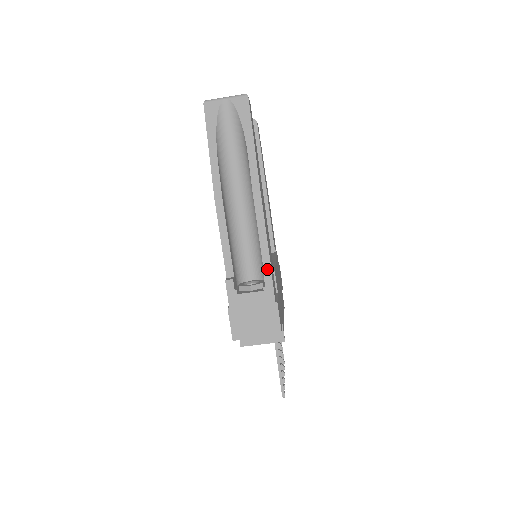
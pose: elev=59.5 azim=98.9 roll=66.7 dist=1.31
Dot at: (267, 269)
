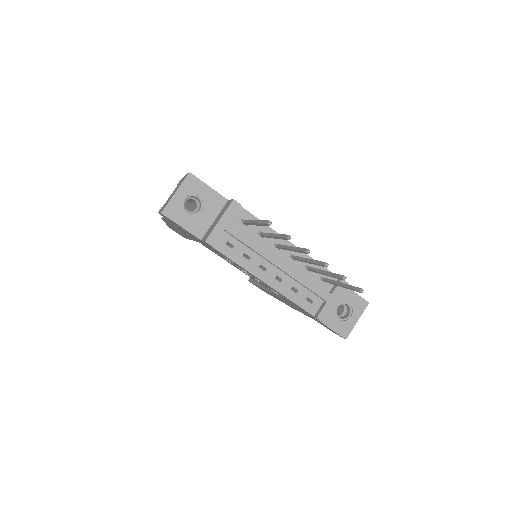
Dot at: occluded
